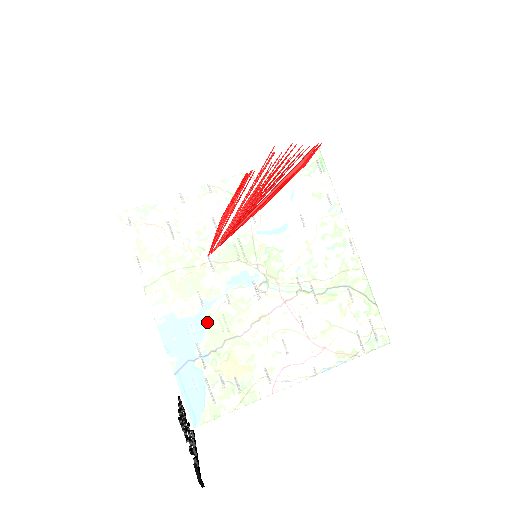
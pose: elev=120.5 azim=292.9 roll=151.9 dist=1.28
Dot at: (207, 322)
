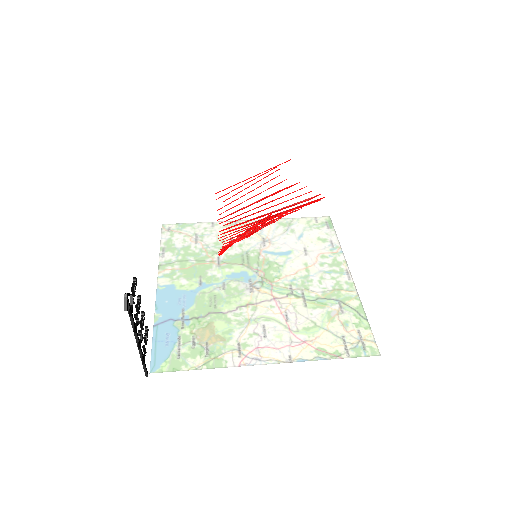
Dot at: (199, 297)
